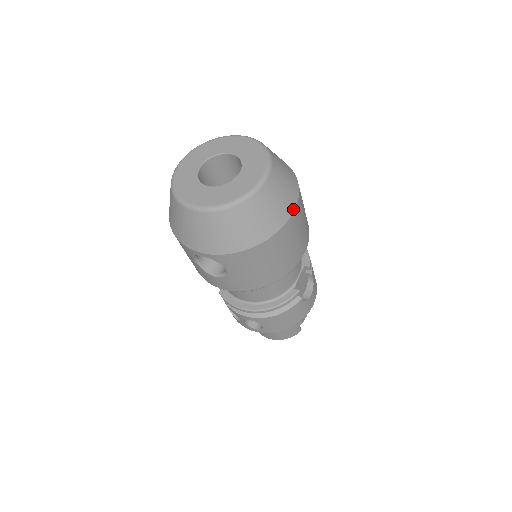
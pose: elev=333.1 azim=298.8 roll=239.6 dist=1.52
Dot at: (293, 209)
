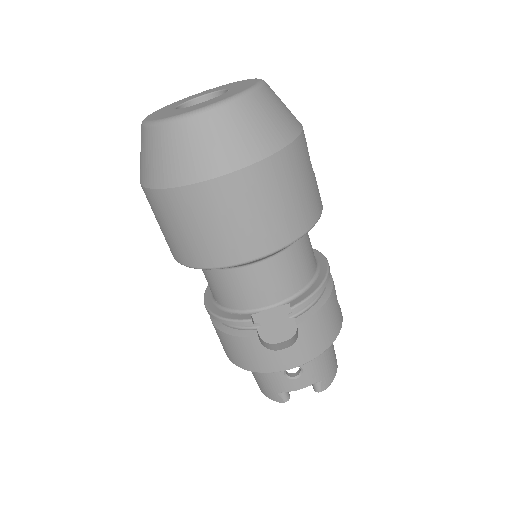
Dot at: (221, 173)
